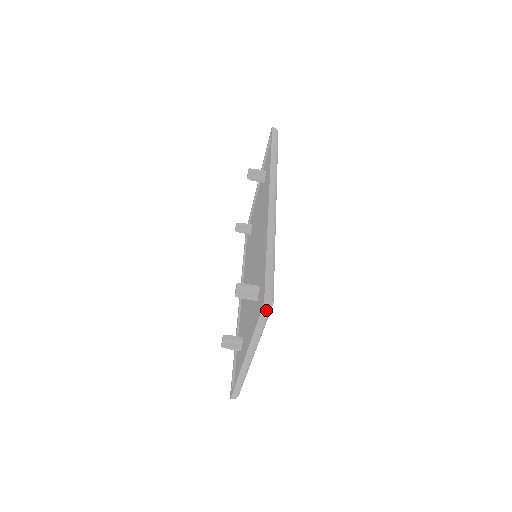
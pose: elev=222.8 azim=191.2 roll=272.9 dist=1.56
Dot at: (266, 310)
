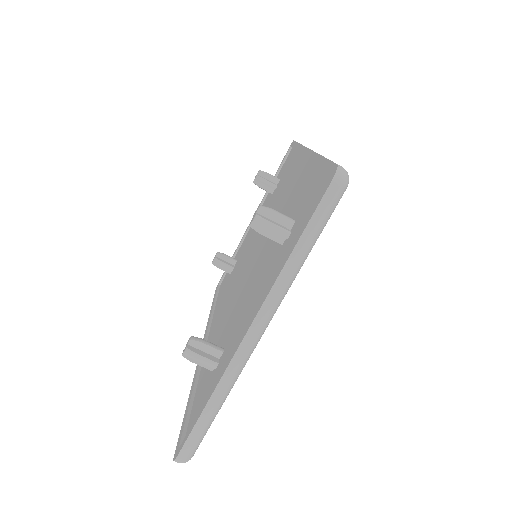
Dot at: (337, 188)
